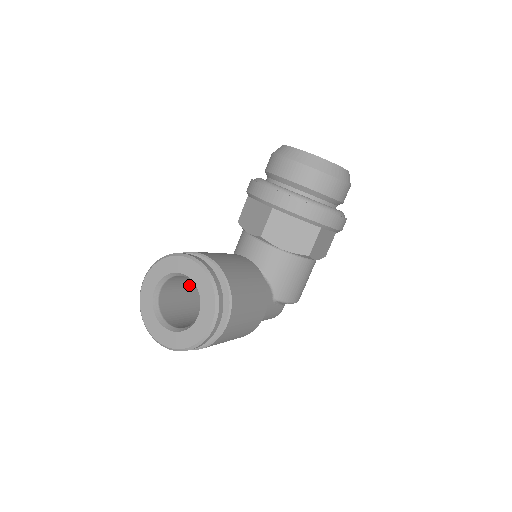
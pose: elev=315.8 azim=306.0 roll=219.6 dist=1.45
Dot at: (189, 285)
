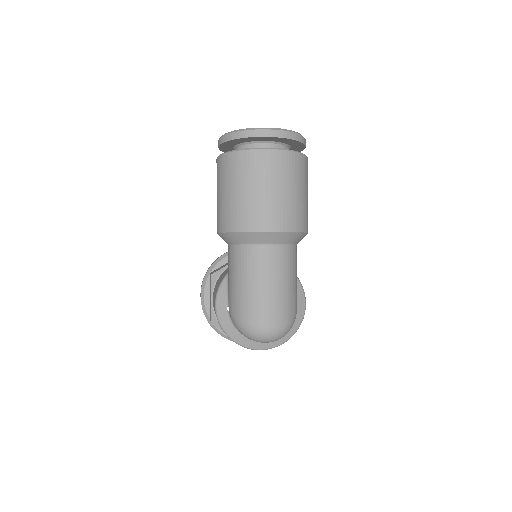
Dot at: occluded
